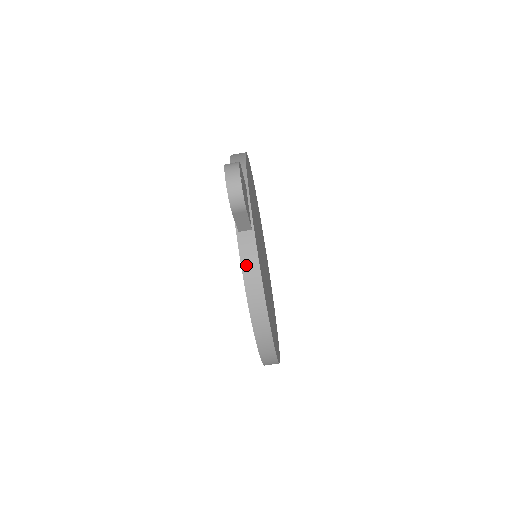
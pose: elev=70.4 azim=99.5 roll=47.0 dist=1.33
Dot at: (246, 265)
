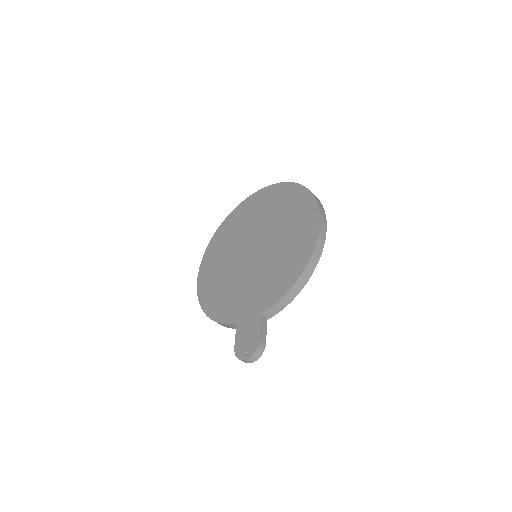
Dot at: (223, 325)
